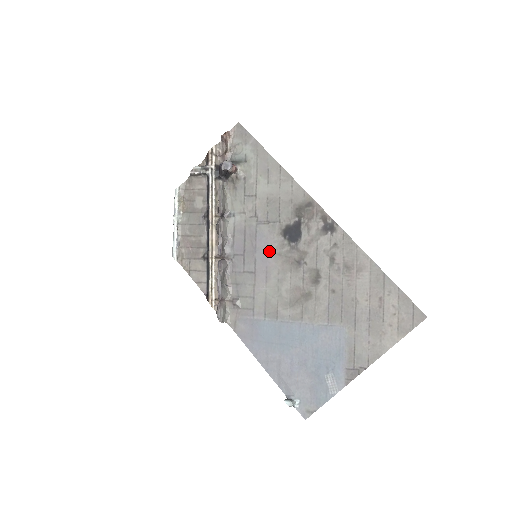
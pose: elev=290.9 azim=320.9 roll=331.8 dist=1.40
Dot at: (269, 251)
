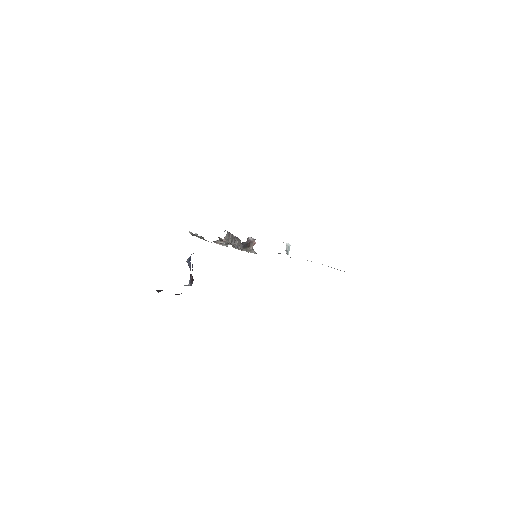
Dot at: occluded
